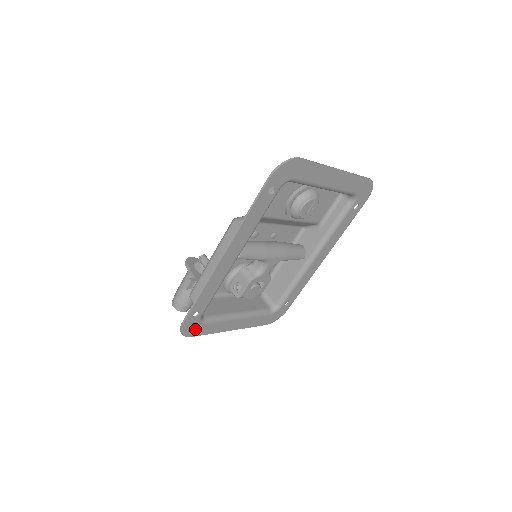
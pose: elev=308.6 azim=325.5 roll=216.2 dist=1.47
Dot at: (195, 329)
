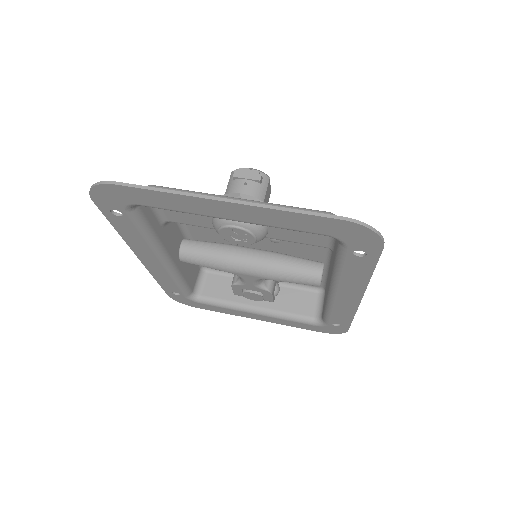
Dot at: (193, 303)
